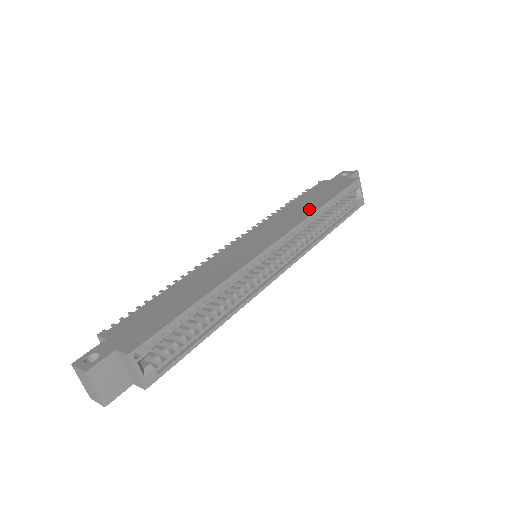
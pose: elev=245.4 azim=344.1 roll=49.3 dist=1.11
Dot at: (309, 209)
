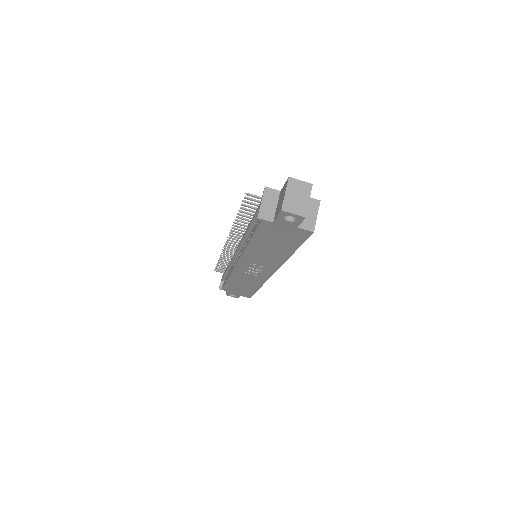
Dot at: occluded
